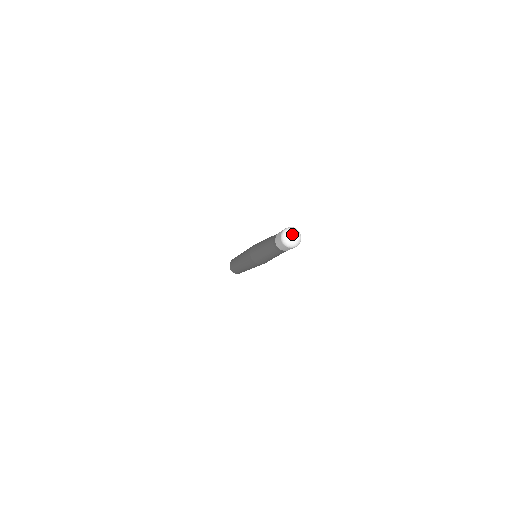
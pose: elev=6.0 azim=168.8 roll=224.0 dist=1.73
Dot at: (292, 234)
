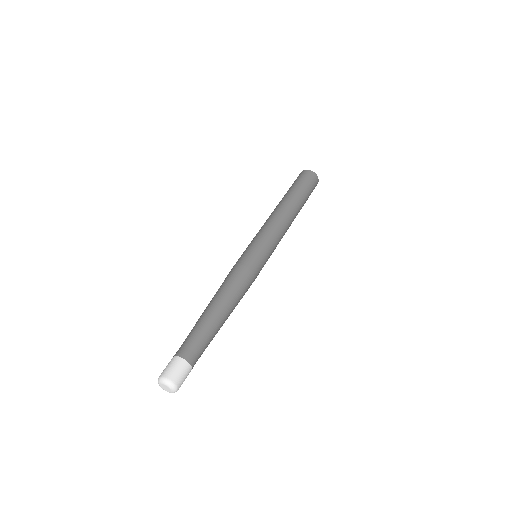
Dot at: (165, 387)
